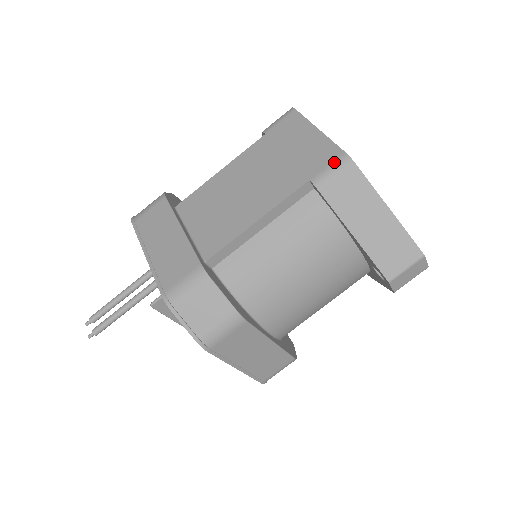
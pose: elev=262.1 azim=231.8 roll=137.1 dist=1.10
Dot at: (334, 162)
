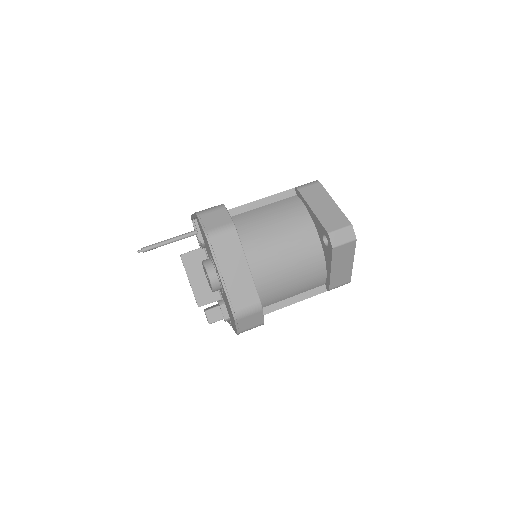
Dot at: (310, 183)
